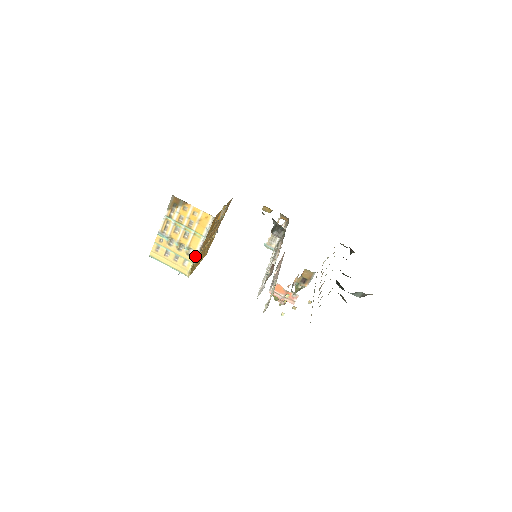
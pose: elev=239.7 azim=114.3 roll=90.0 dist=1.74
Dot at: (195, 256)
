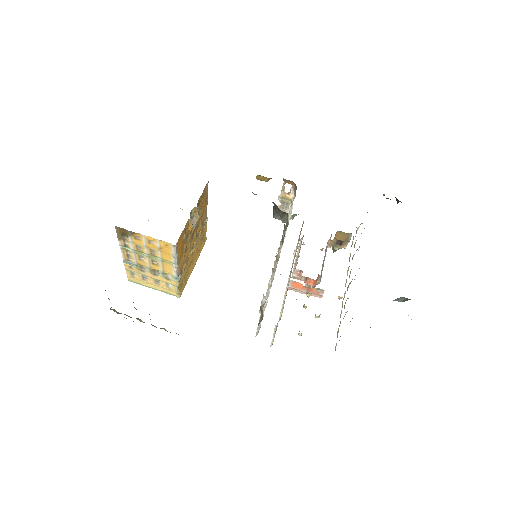
Dot at: (175, 280)
